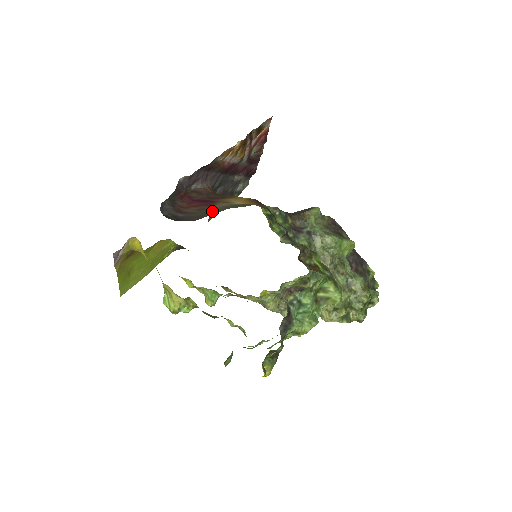
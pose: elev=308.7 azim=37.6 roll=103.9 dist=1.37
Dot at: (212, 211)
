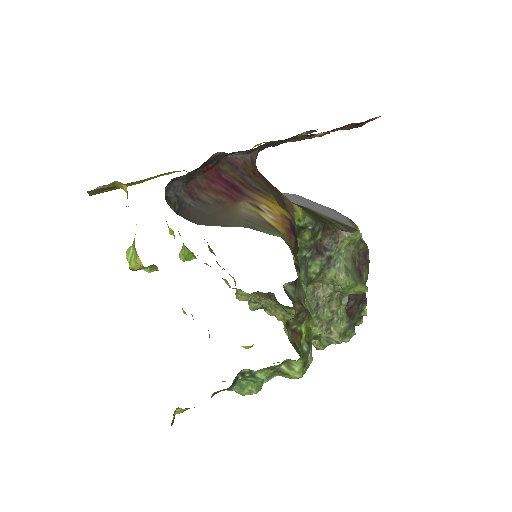
Dot at: (229, 217)
